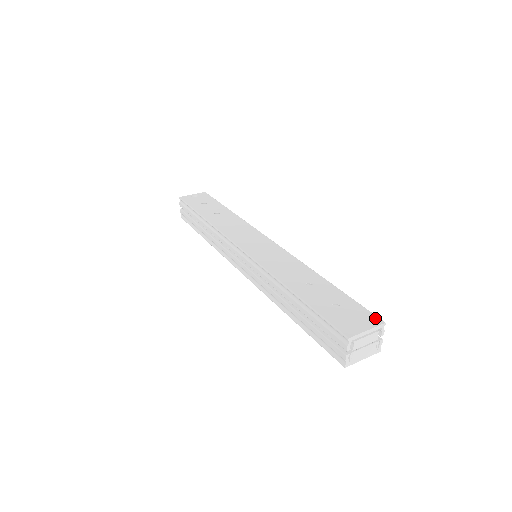
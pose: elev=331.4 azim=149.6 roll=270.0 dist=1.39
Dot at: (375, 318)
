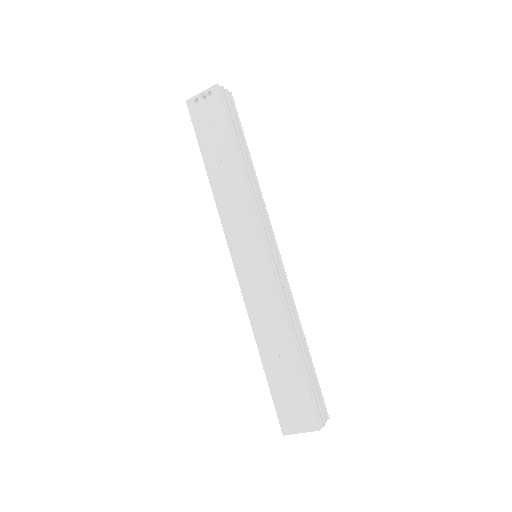
Dot at: (314, 422)
